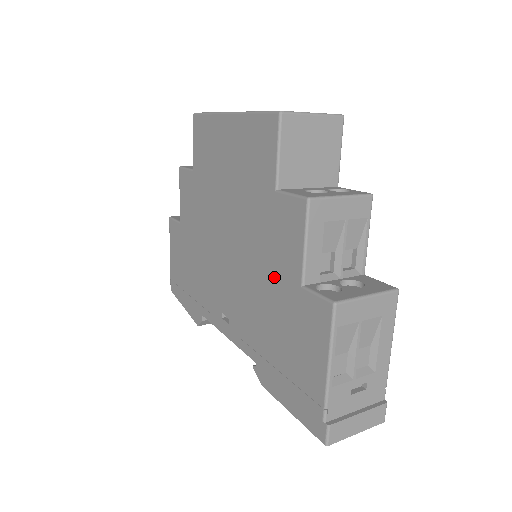
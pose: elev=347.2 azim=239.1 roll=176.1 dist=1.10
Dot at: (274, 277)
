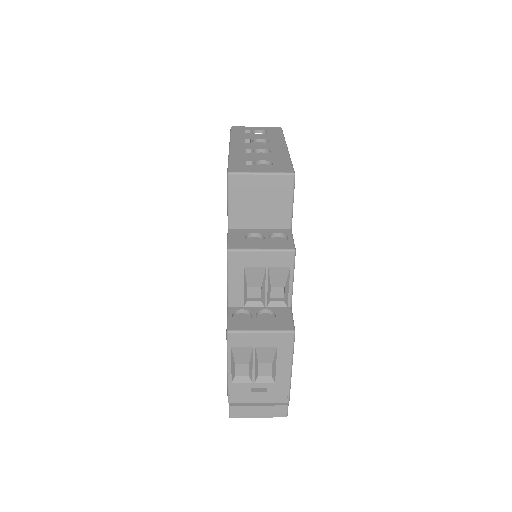
Dot at: occluded
